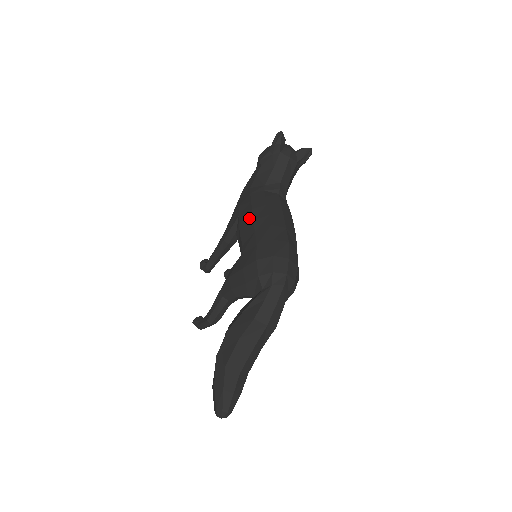
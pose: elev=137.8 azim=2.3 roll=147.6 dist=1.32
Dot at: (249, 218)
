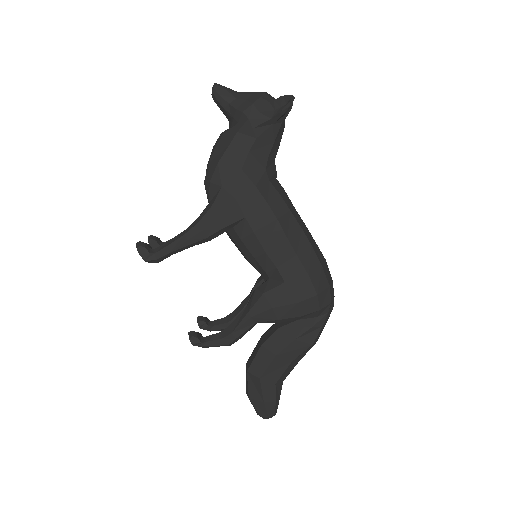
Dot at: (277, 232)
